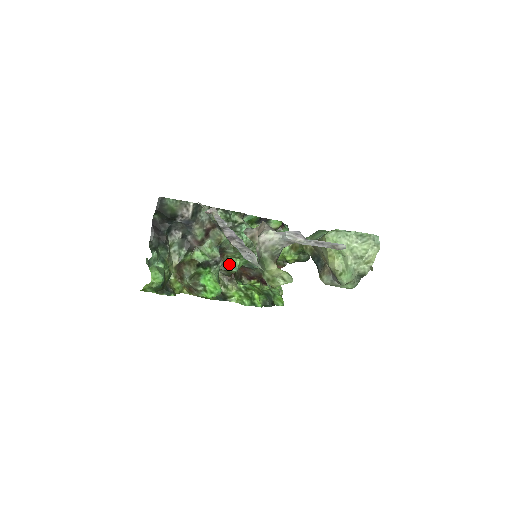
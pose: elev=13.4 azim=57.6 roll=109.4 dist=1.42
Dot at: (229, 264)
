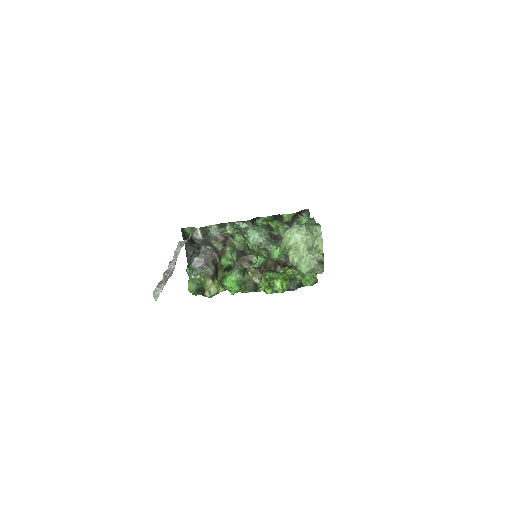
Dot at: (255, 261)
